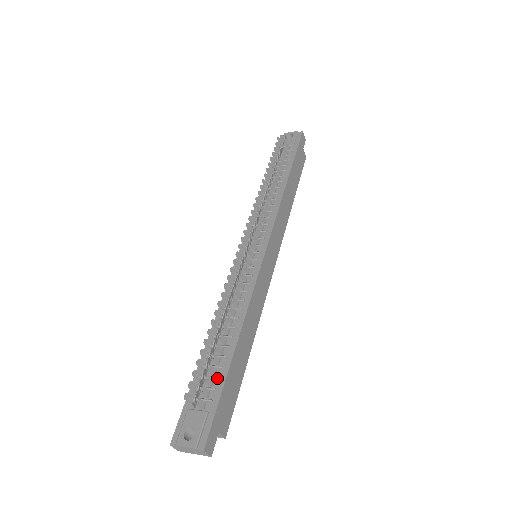
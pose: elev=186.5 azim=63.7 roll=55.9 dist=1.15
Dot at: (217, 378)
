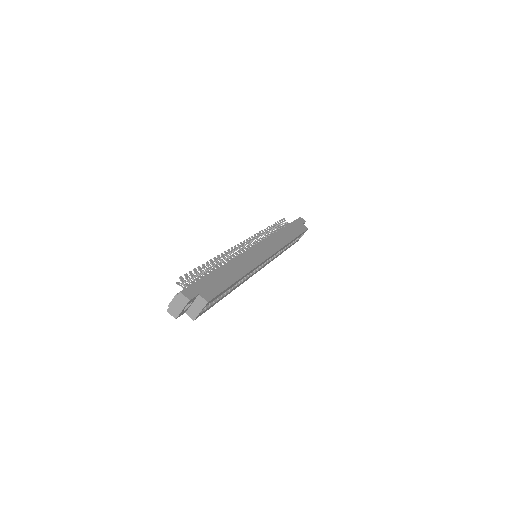
Dot at: occluded
